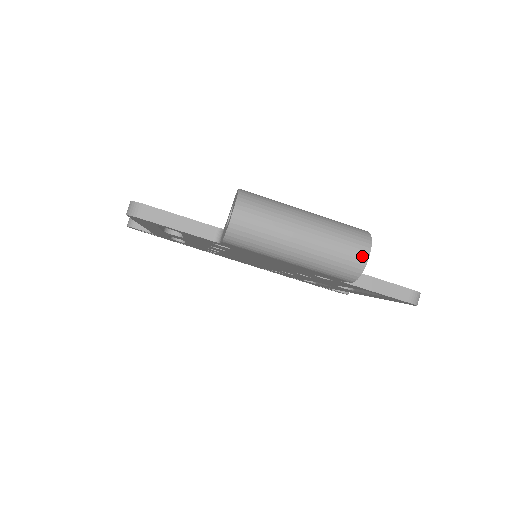
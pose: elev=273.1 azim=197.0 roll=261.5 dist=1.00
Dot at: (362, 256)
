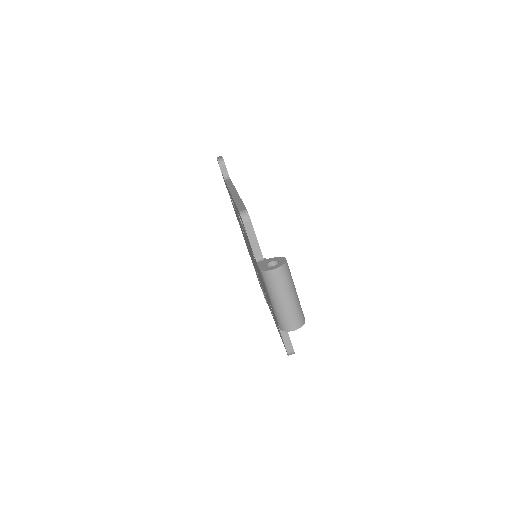
Dot at: (294, 327)
